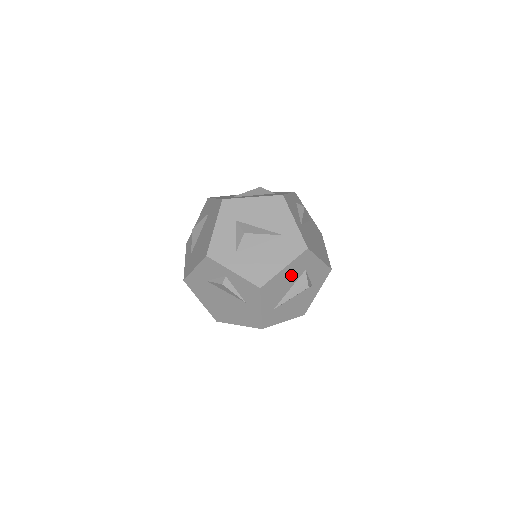
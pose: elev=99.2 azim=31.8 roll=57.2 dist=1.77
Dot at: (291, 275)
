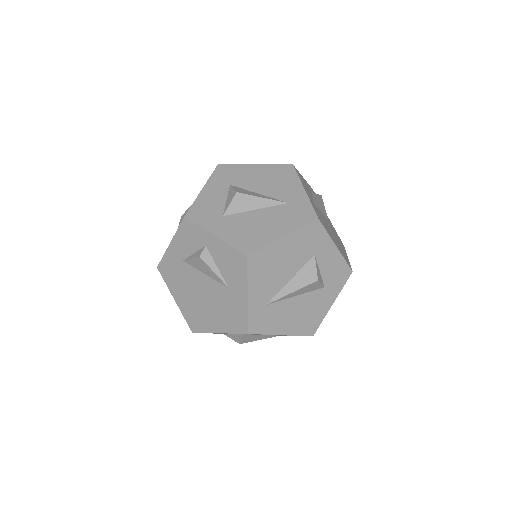
Dot at: (294, 254)
